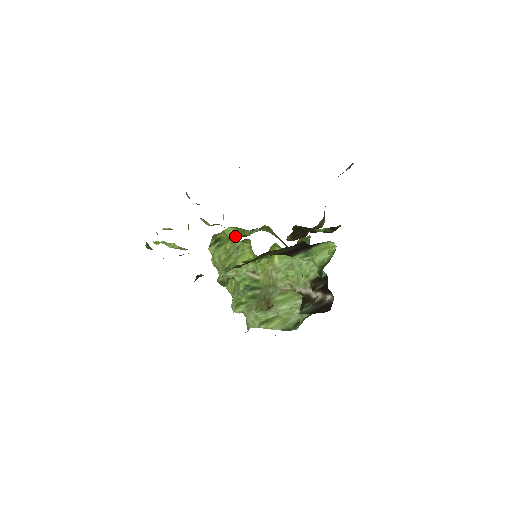
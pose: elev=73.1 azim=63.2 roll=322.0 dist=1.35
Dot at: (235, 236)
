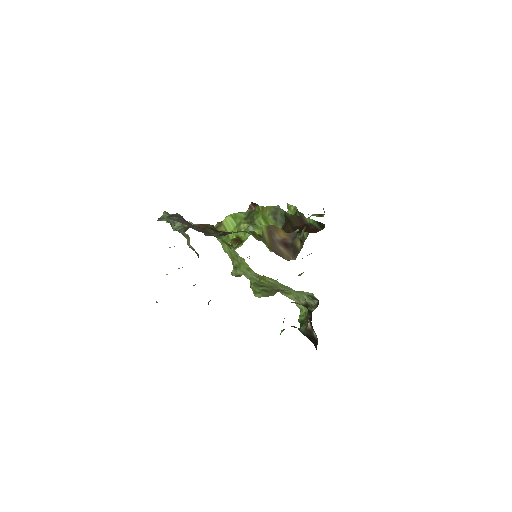
Dot at: occluded
